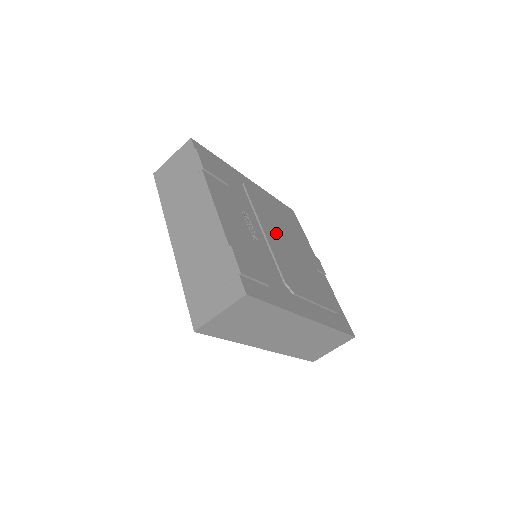
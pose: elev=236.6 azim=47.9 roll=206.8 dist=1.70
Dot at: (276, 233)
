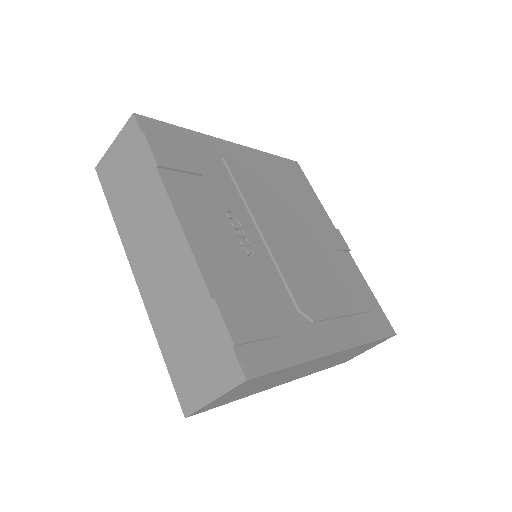
Dot at: (278, 223)
